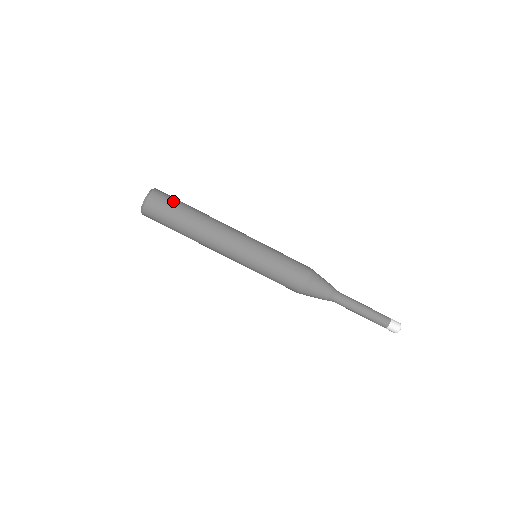
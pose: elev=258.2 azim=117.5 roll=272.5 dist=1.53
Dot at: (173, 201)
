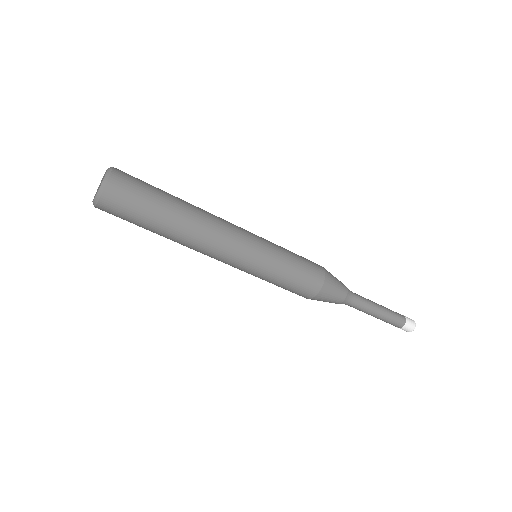
Dot at: (131, 214)
